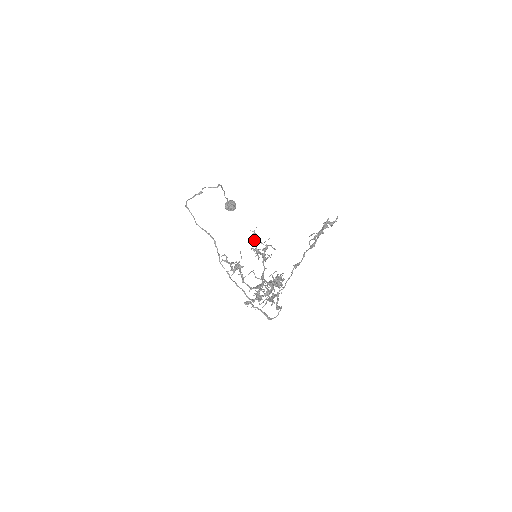
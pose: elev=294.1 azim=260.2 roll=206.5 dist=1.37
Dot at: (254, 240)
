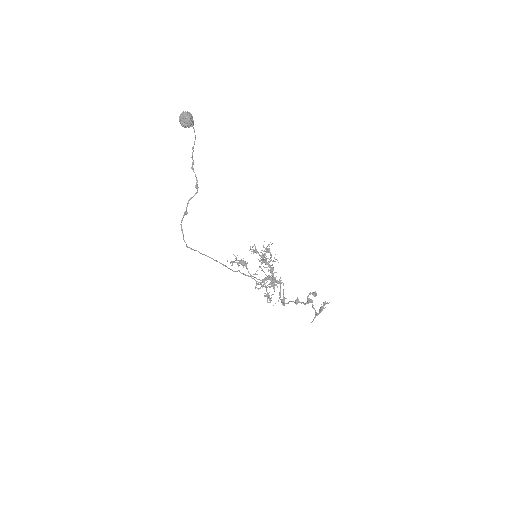
Dot at: (253, 251)
